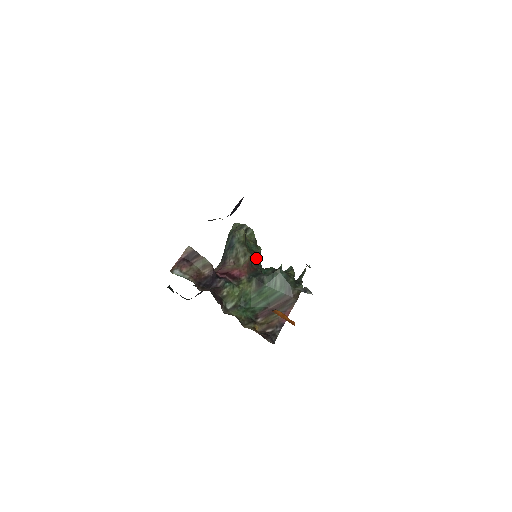
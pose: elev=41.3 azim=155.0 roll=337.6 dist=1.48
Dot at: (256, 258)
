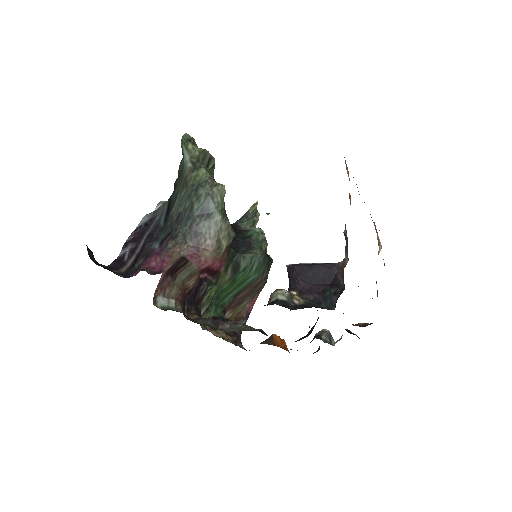
Dot at: occluded
